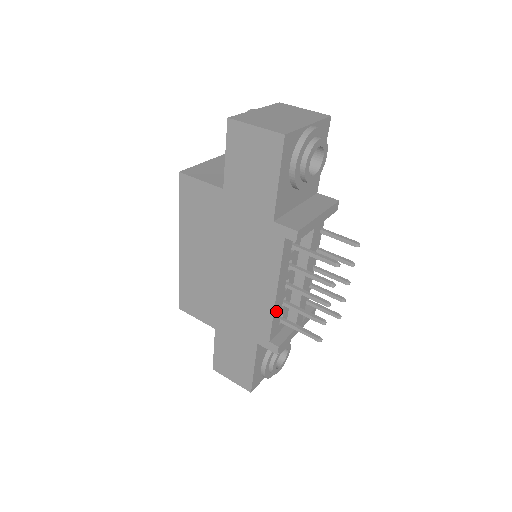
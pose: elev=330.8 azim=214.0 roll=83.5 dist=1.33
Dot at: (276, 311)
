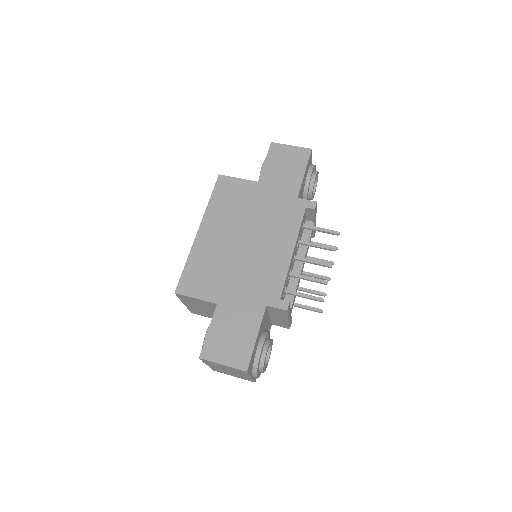
Dot at: (288, 272)
